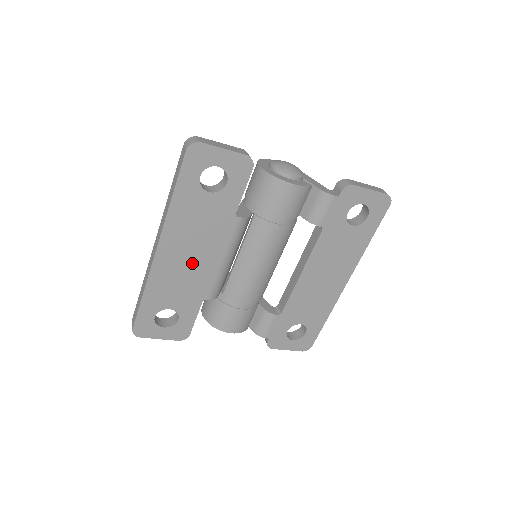
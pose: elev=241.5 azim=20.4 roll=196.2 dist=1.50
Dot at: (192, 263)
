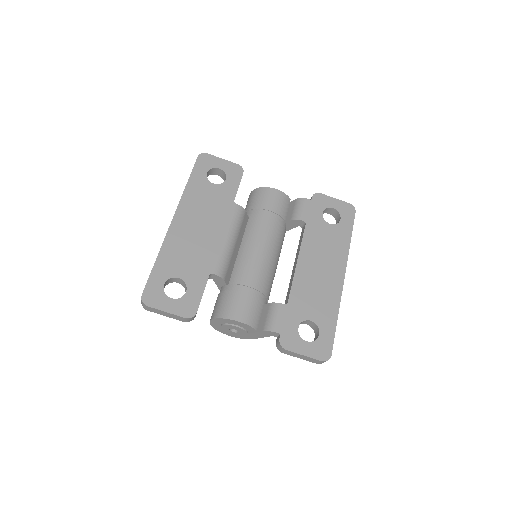
Dot at: (200, 236)
